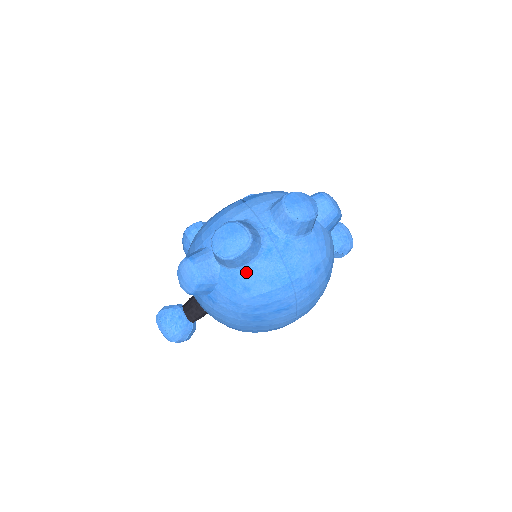
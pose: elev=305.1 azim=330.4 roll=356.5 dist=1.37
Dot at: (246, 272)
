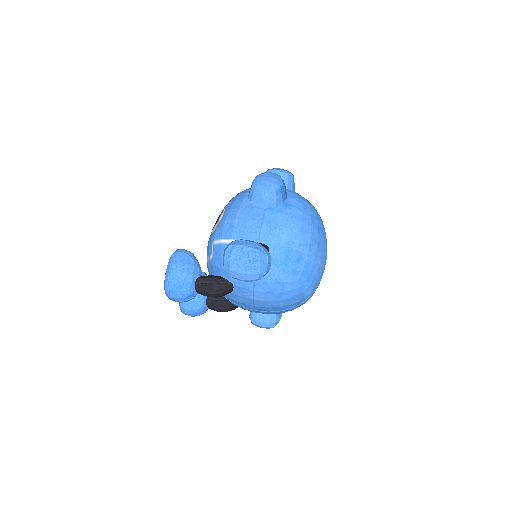
Dot at: occluded
